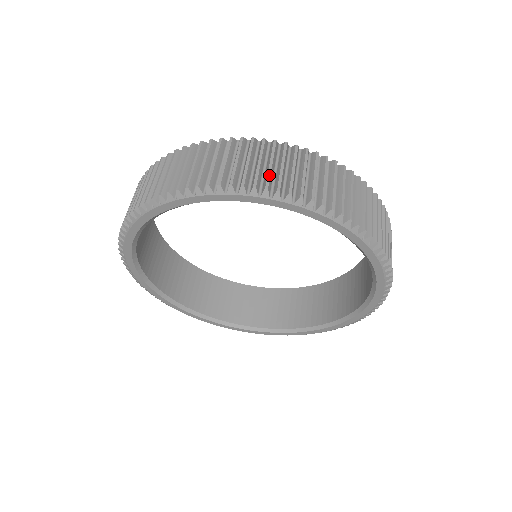
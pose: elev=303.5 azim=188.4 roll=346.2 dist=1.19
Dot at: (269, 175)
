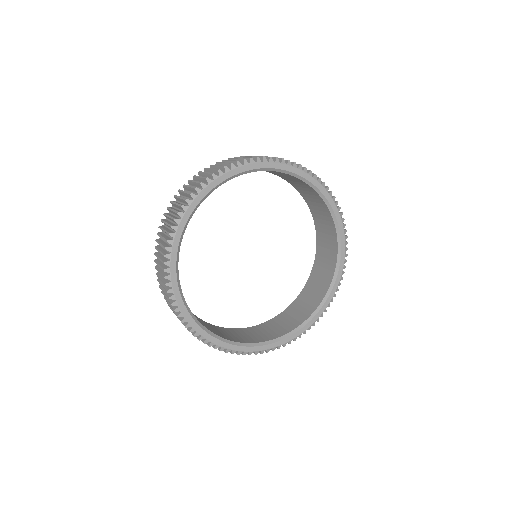
Dot at: (234, 161)
